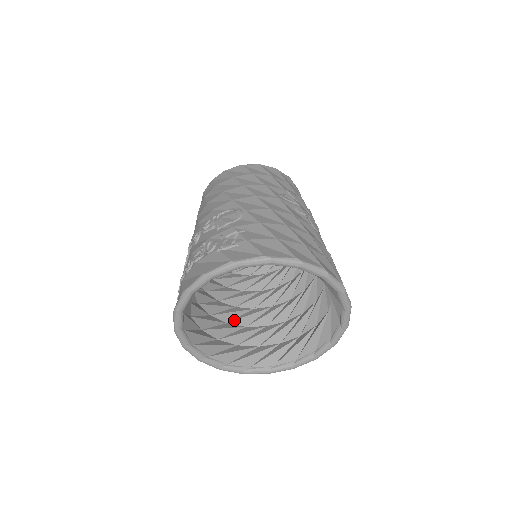
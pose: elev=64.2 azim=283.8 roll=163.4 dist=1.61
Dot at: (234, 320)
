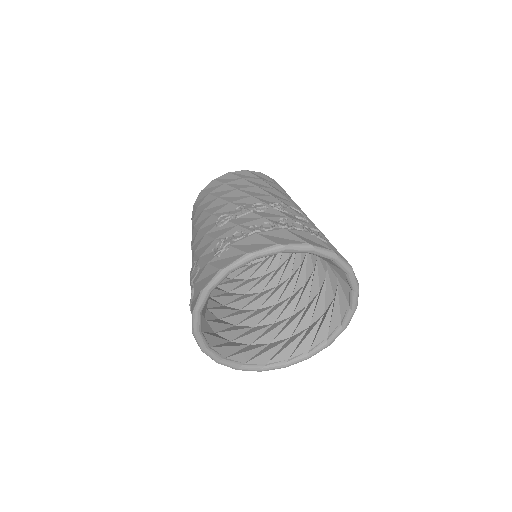
Dot at: occluded
